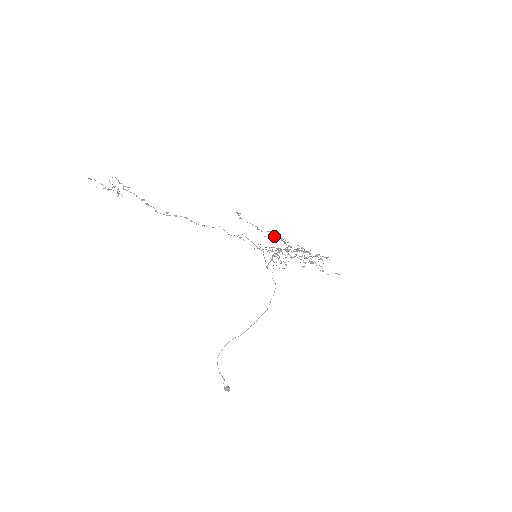
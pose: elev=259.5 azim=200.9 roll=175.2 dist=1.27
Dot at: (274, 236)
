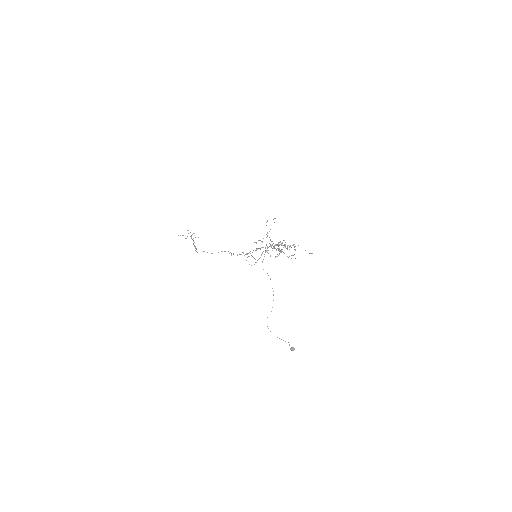
Dot at: (266, 237)
